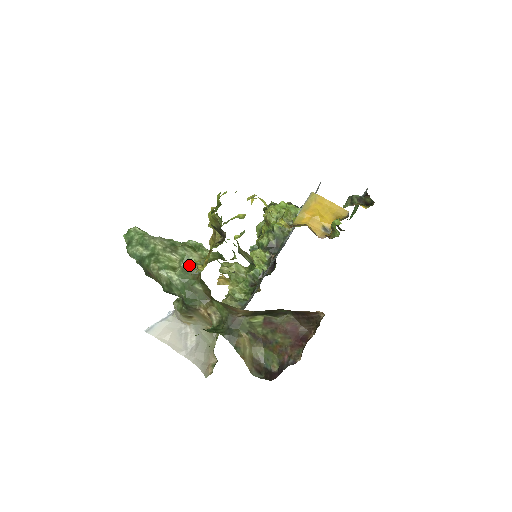
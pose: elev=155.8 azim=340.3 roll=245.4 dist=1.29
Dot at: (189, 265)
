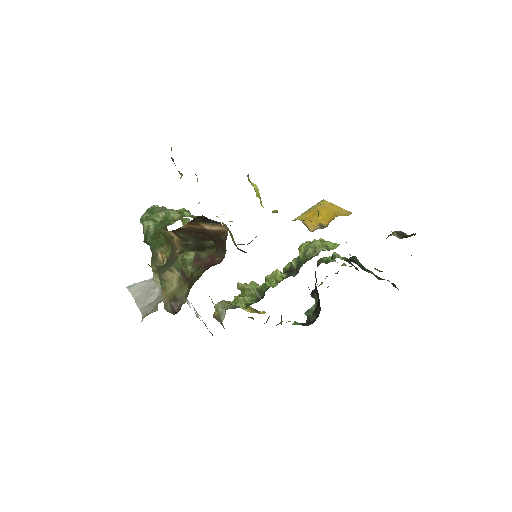
Dot at: (167, 219)
